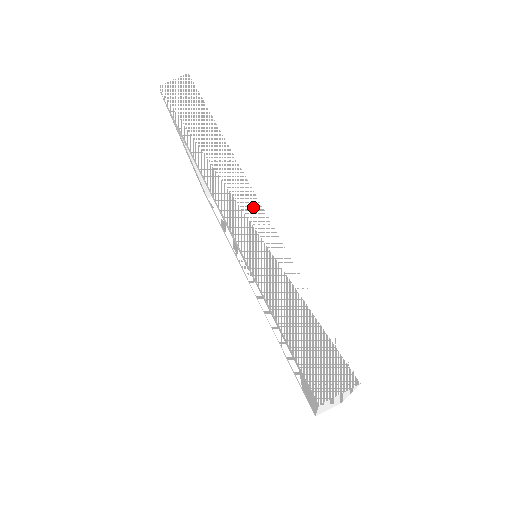
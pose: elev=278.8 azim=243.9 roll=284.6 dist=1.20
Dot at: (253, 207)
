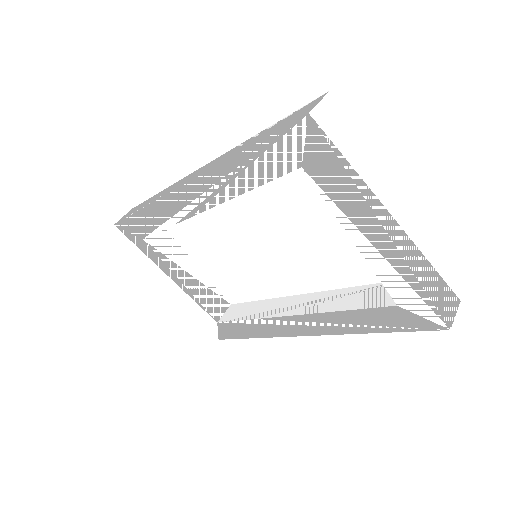
Dot at: (199, 170)
